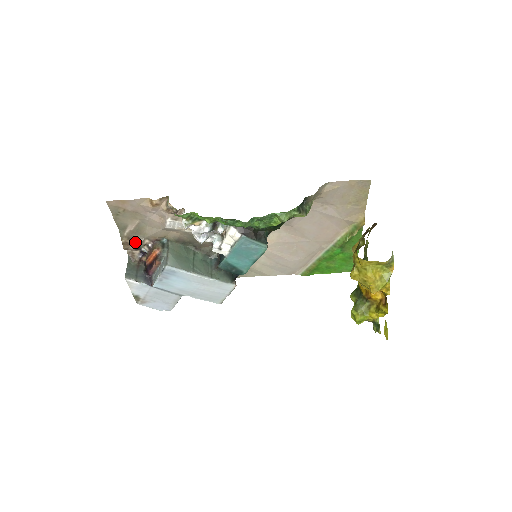
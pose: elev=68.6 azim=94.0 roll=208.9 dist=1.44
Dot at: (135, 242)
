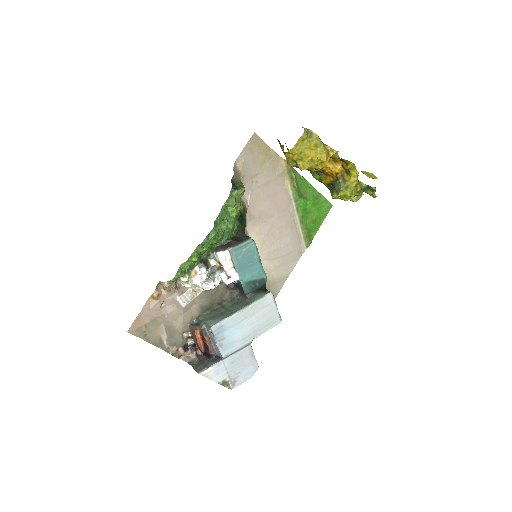
Dot at: (178, 344)
